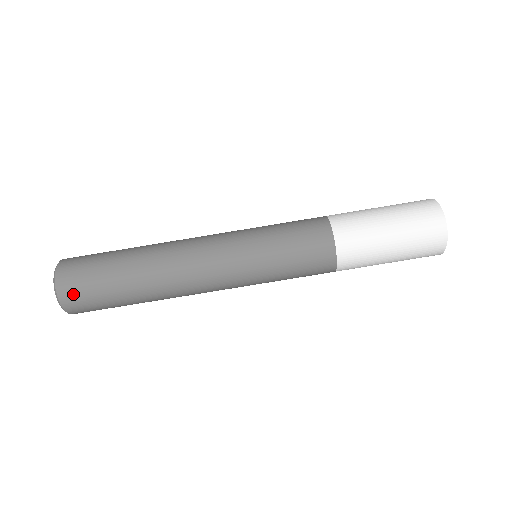
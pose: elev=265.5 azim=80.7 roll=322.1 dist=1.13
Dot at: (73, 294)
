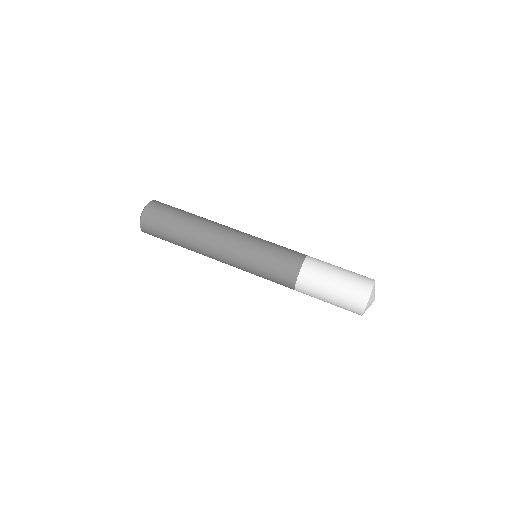
Dot at: (149, 221)
